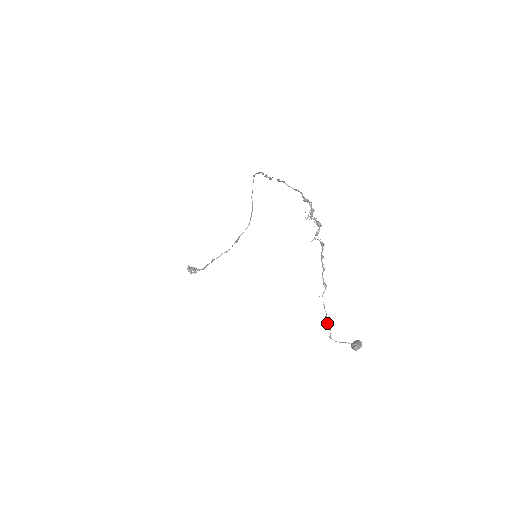
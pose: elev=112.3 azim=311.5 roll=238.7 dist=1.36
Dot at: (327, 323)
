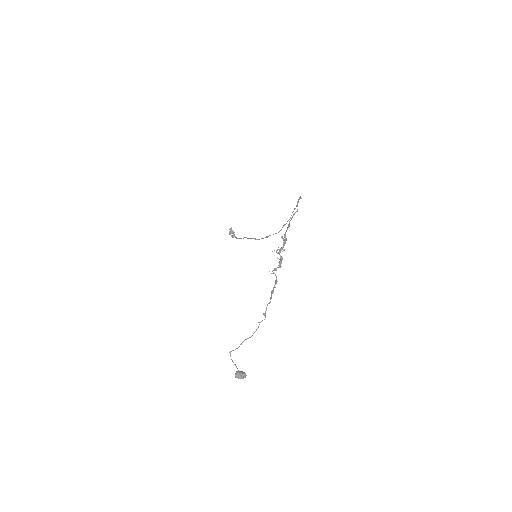
Dot at: (242, 342)
